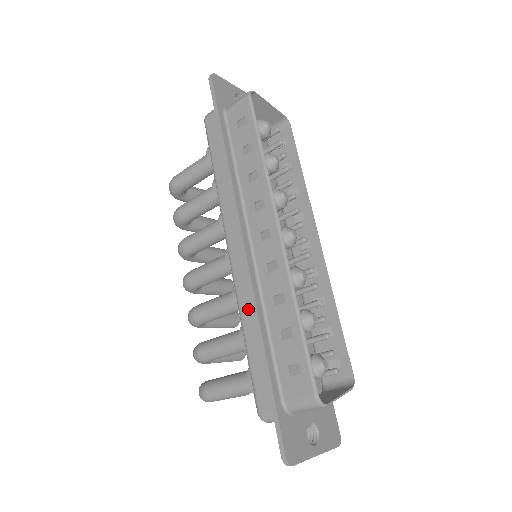
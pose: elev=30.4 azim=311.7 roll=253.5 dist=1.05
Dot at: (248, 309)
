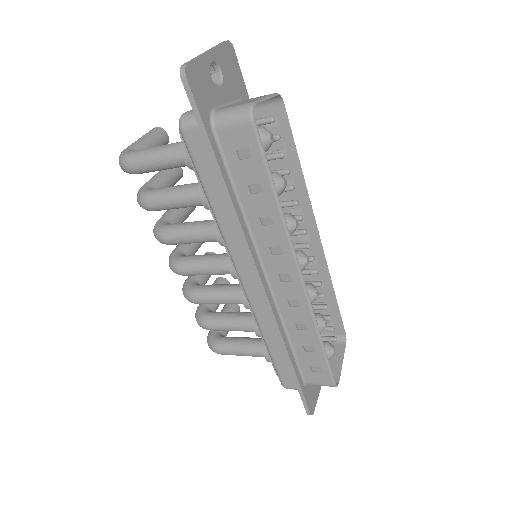
Dot at: (270, 329)
